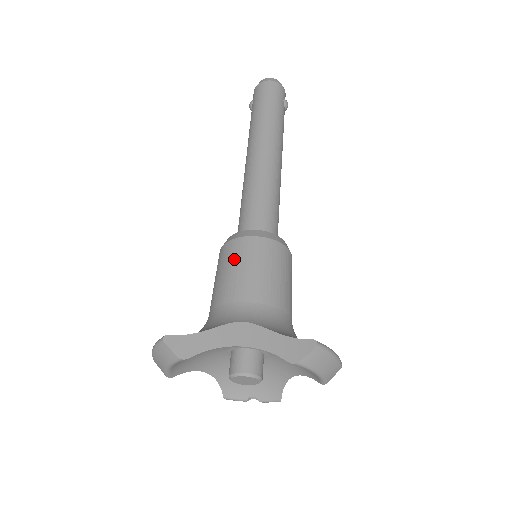
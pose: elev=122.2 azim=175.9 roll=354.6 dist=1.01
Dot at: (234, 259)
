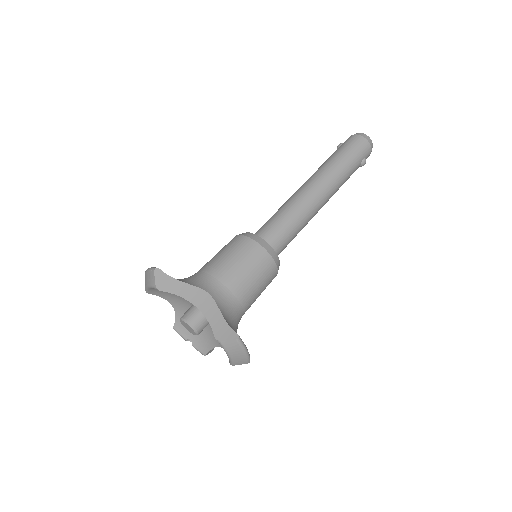
Dot at: (236, 250)
